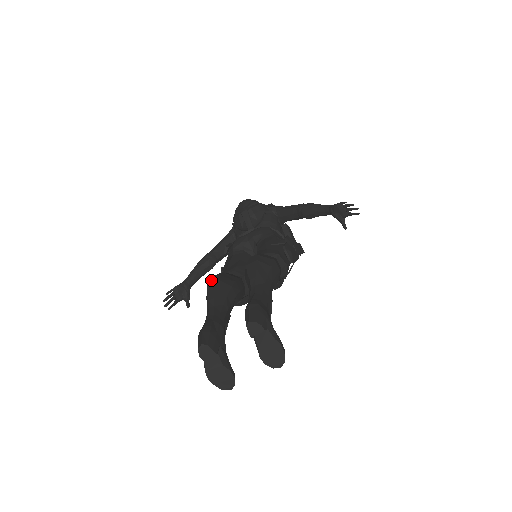
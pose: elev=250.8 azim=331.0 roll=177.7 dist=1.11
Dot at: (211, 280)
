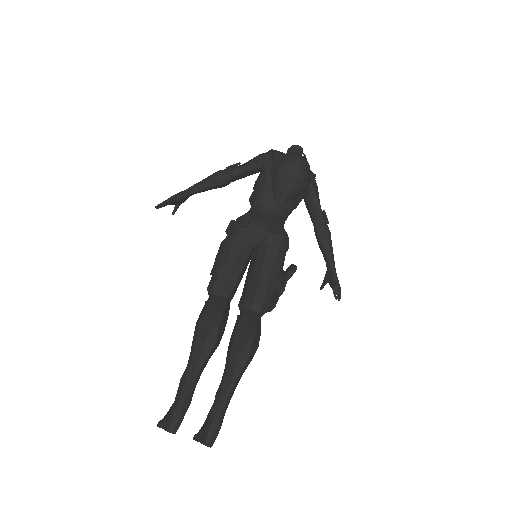
Dot at: (211, 334)
